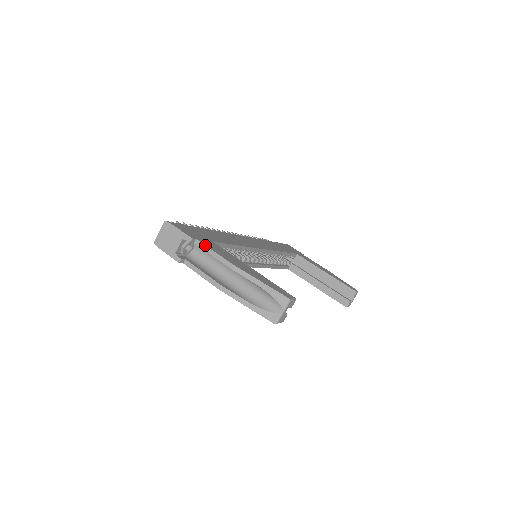
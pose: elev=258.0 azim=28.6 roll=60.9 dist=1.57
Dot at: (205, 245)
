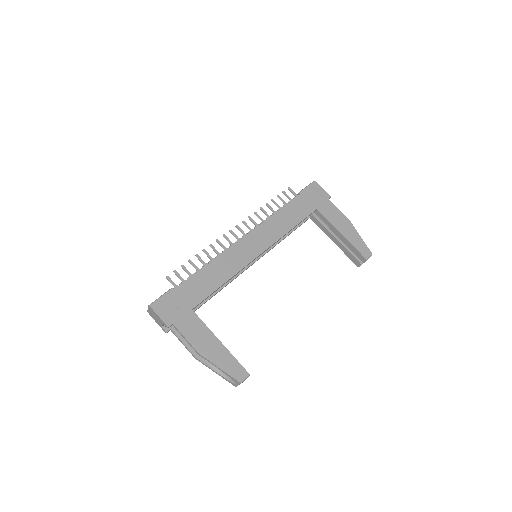
Dot at: (179, 331)
